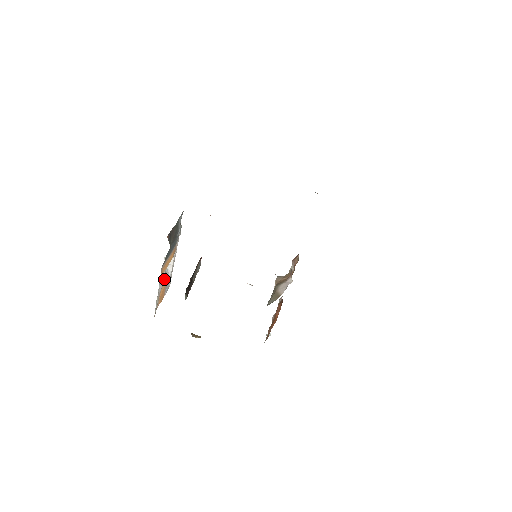
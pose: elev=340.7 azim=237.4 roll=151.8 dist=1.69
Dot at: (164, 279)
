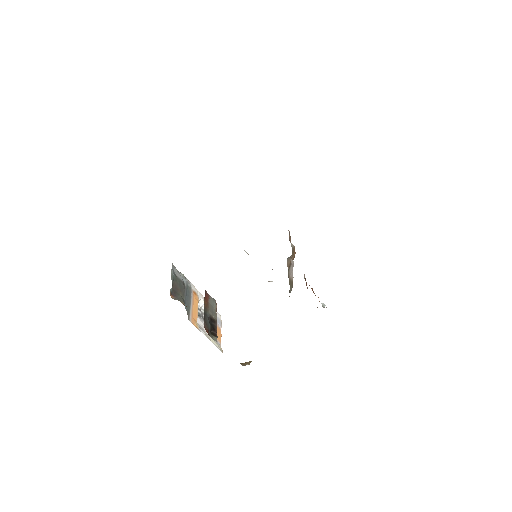
Dot at: occluded
